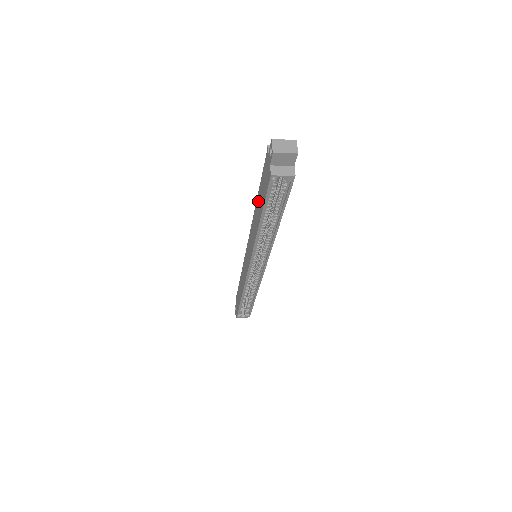
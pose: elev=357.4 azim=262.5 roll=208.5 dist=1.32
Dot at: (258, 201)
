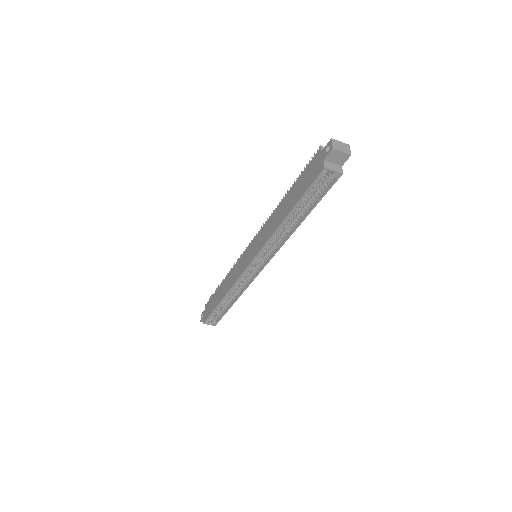
Dot at: (288, 197)
